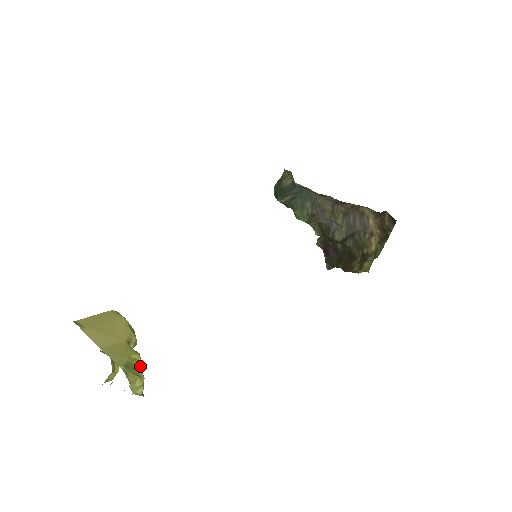
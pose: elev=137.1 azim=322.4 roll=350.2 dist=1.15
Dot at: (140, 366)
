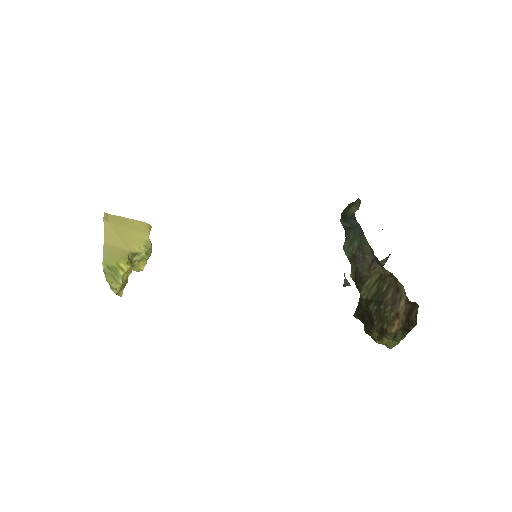
Dot at: occluded
